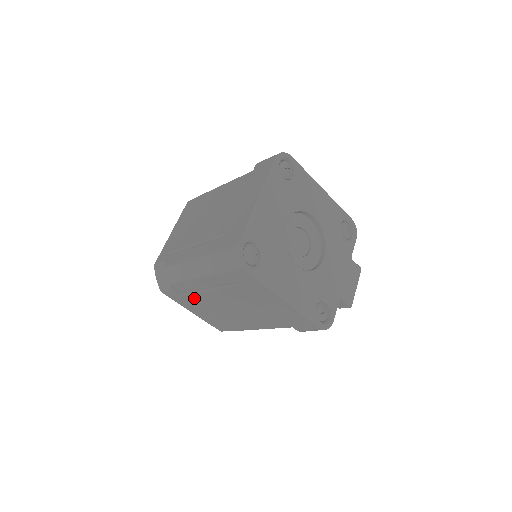
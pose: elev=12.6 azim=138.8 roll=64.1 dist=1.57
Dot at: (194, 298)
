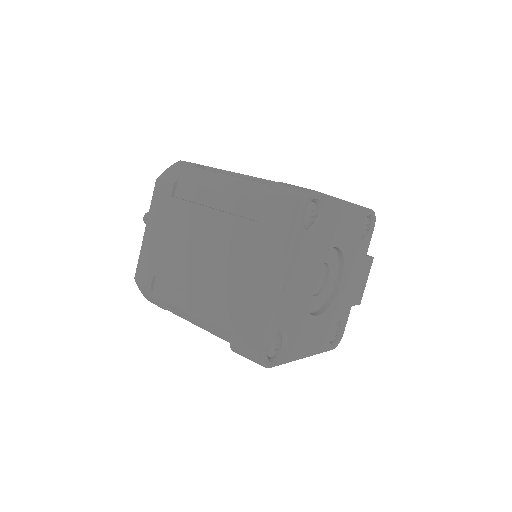
Dot at: occluded
